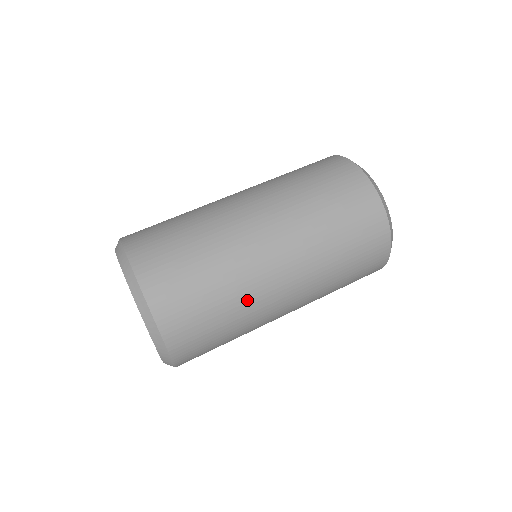
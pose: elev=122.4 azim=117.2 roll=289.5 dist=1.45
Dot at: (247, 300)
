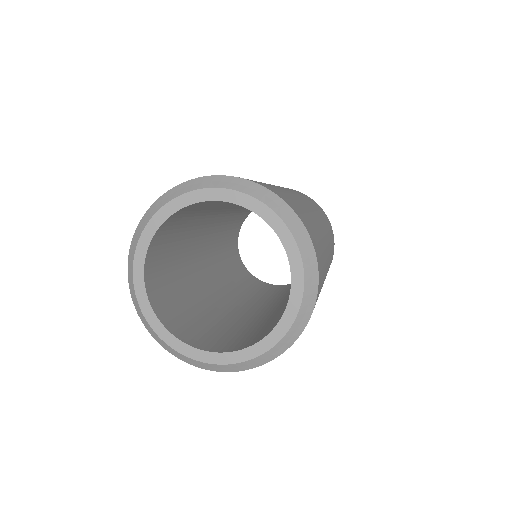
Dot at: (314, 220)
